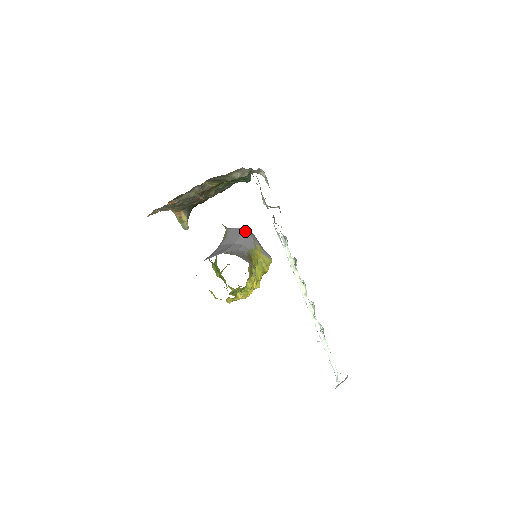
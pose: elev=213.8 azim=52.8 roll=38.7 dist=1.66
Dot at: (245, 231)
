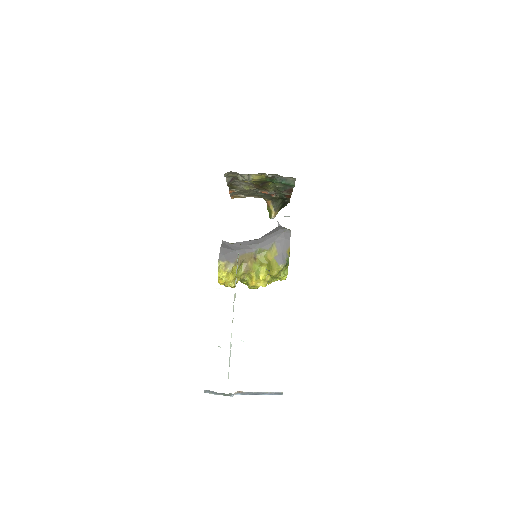
Dot at: (277, 232)
